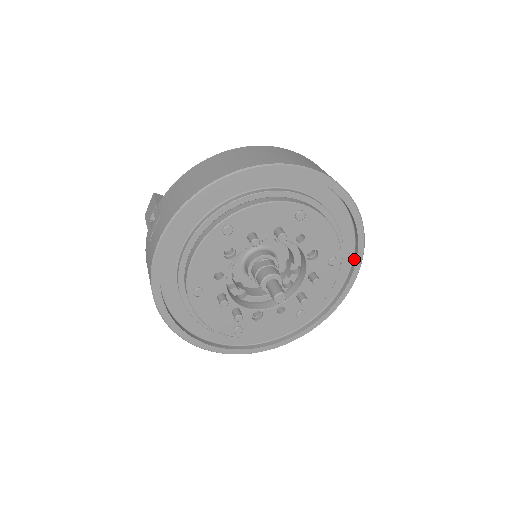
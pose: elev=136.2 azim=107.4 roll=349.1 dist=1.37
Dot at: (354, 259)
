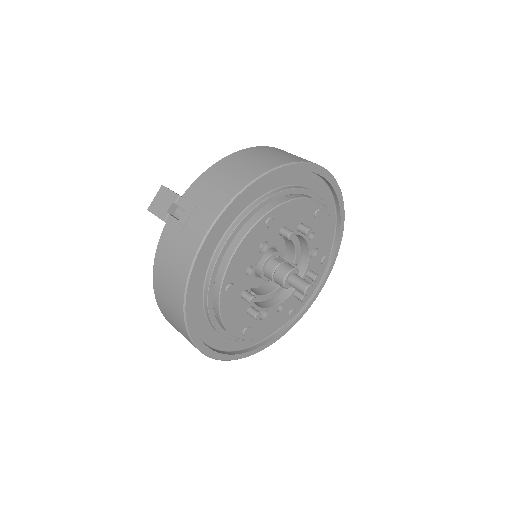
Dot at: (329, 260)
